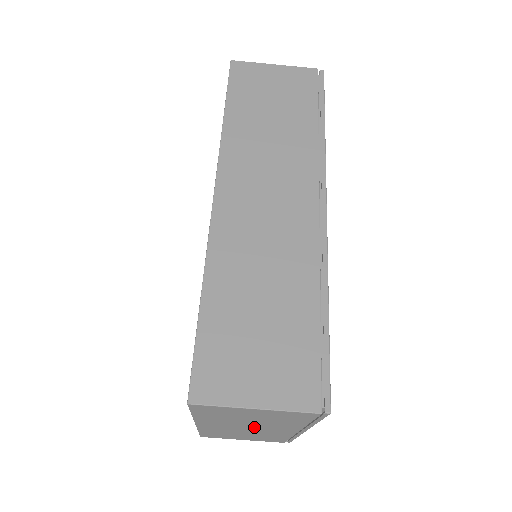
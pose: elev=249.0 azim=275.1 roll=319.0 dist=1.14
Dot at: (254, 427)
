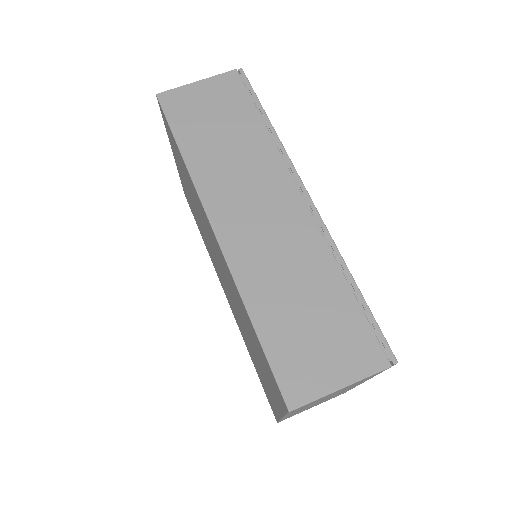
Dot at: (329, 397)
